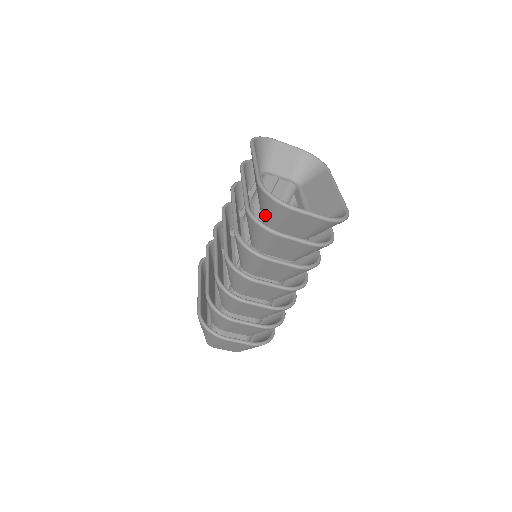
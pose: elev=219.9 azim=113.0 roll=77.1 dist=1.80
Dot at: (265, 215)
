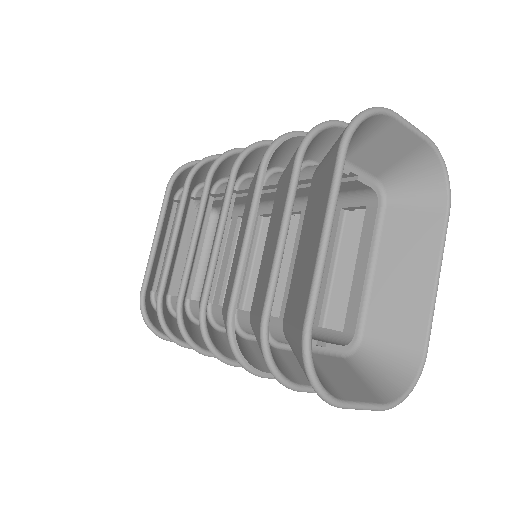
Dot at: (290, 344)
